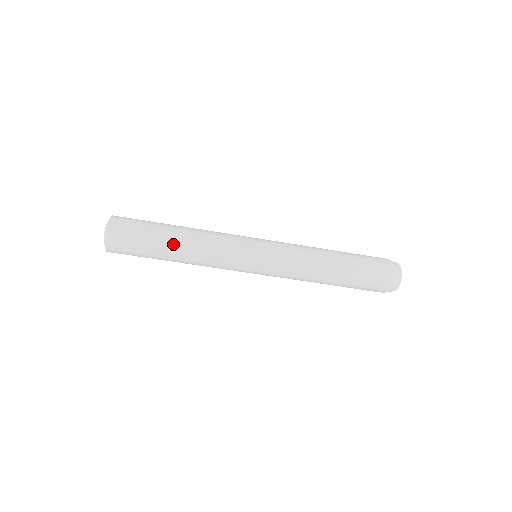
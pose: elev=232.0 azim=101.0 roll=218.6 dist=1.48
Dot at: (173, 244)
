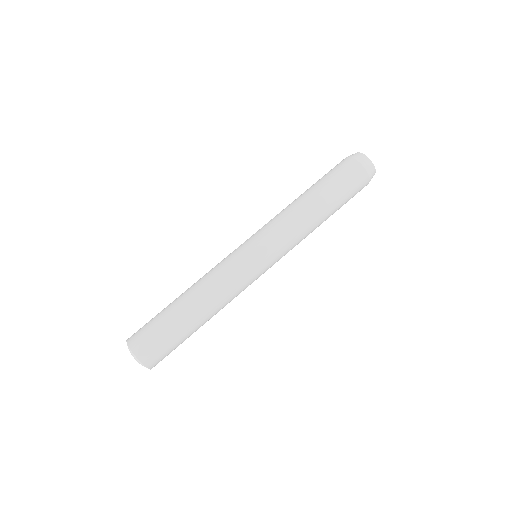
Dot at: (179, 297)
